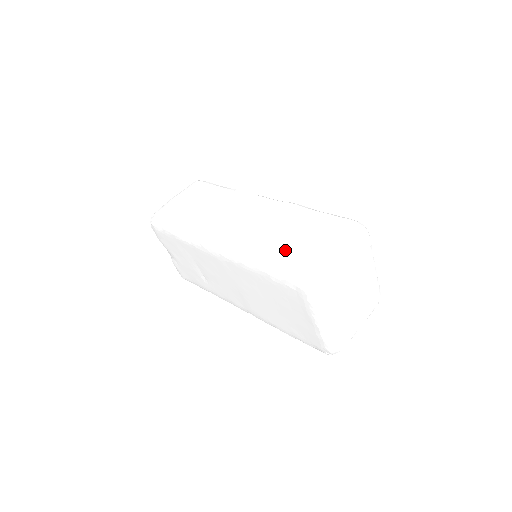
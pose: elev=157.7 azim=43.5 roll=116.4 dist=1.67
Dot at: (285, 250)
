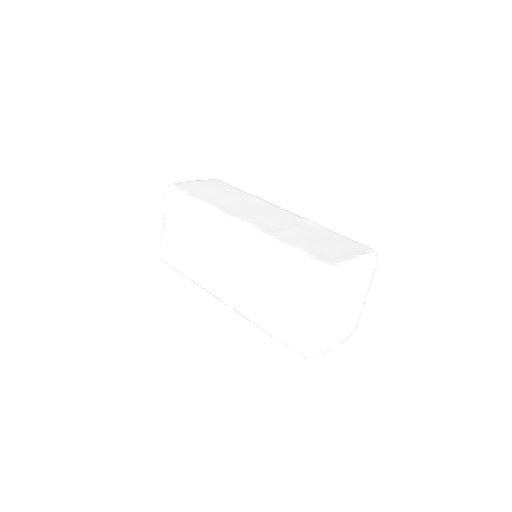
Dot at: (310, 244)
